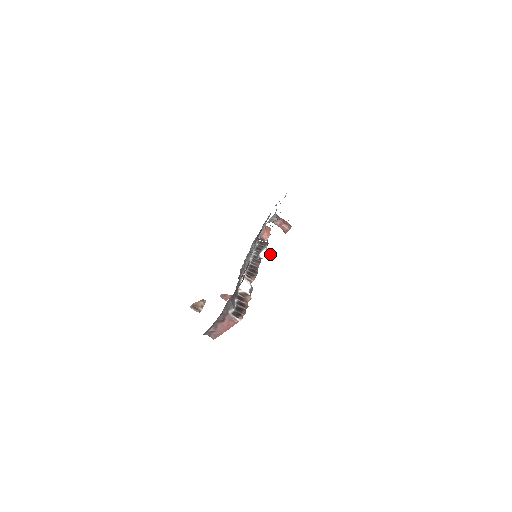
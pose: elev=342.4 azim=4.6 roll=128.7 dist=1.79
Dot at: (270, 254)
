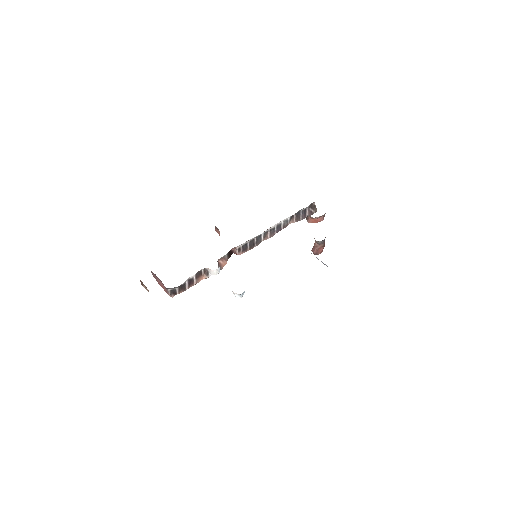
Dot at: (239, 297)
